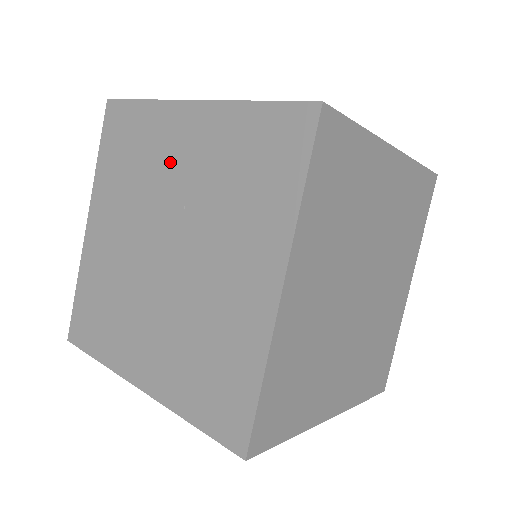
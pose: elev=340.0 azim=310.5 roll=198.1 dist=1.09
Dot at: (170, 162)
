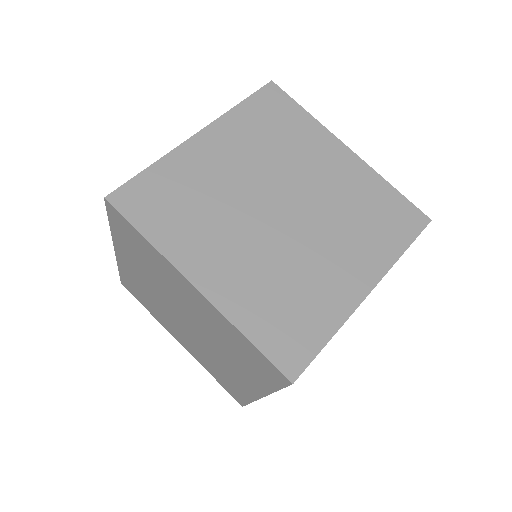
Dot at: (181, 295)
